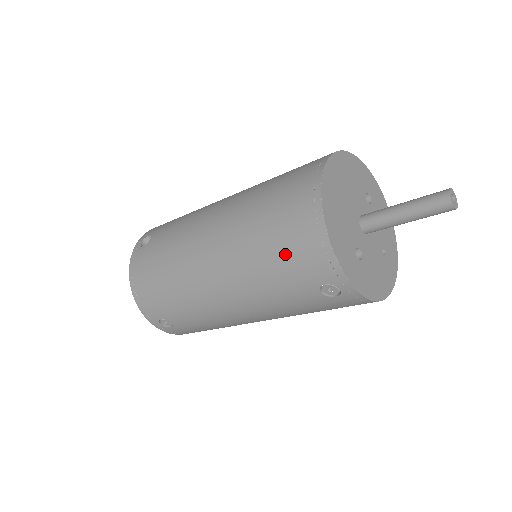
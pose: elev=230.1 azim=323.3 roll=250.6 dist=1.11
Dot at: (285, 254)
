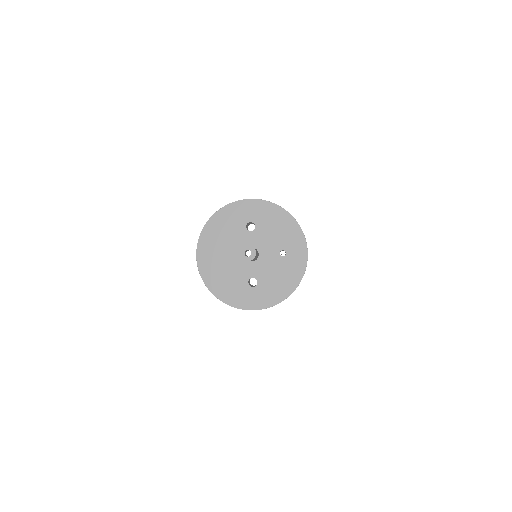
Dot at: occluded
